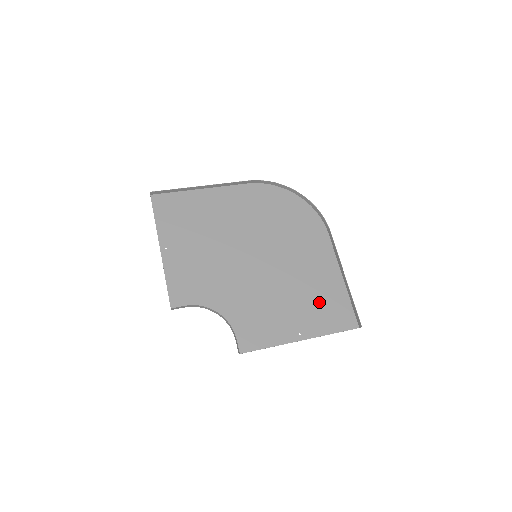
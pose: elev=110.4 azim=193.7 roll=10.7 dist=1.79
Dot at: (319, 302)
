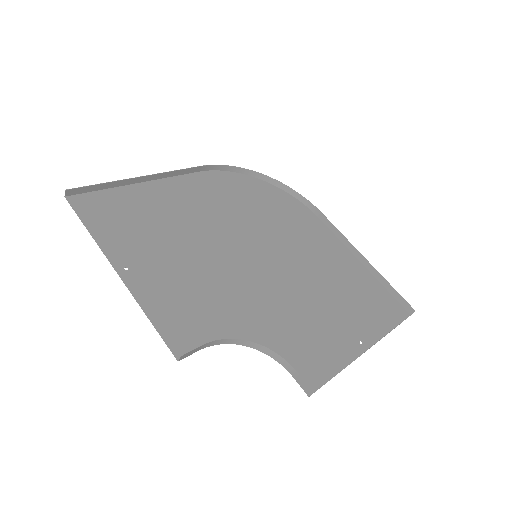
Dot at: (356, 296)
